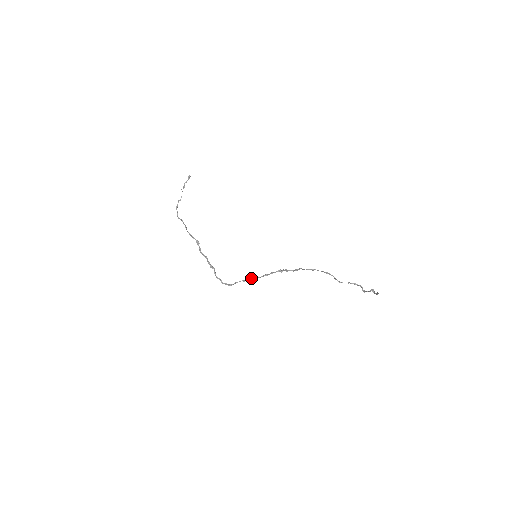
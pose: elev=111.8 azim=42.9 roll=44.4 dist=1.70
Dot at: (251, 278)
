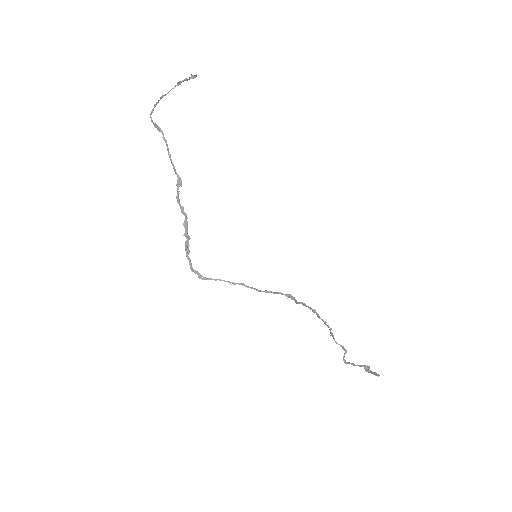
Dot at: occluded
